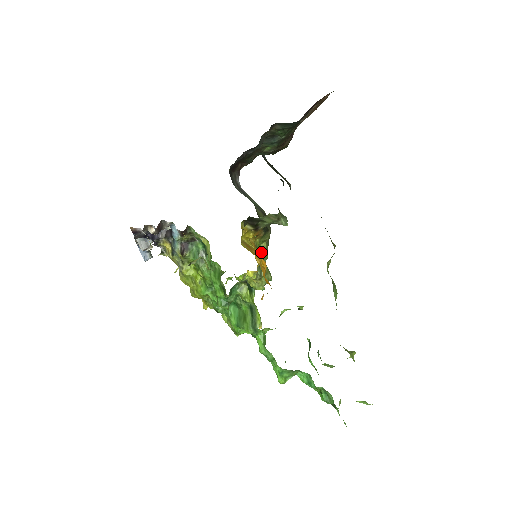
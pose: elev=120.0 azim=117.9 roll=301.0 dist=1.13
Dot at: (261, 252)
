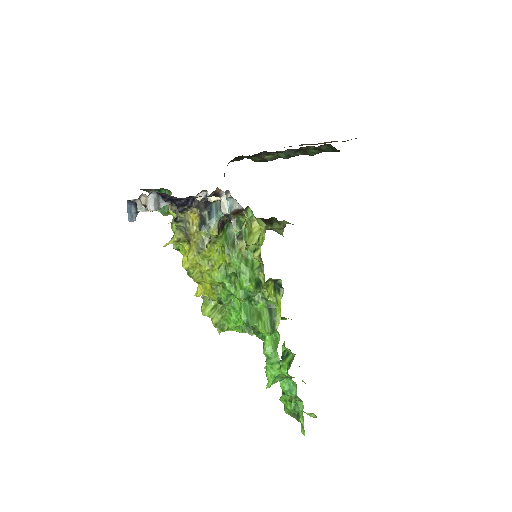
Dot at: occluded
